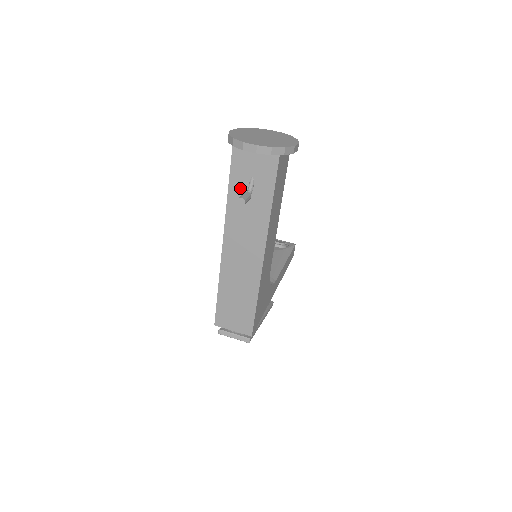
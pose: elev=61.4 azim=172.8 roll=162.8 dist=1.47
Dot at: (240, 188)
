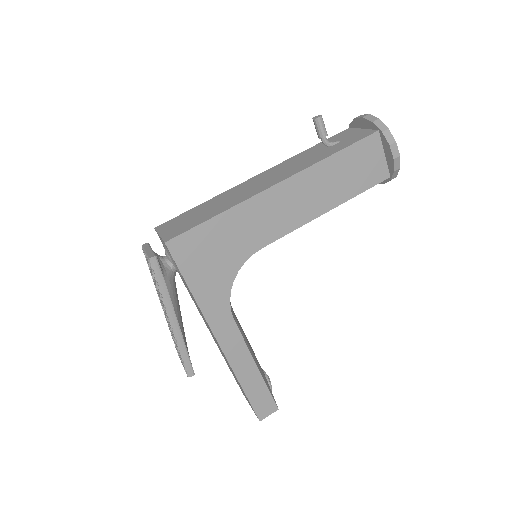
Dot at: (322, 146)
